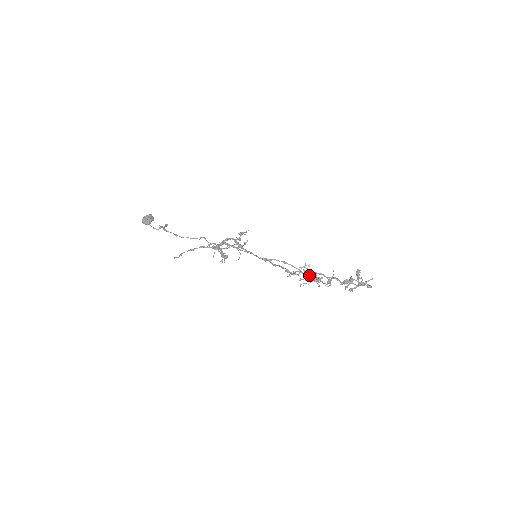
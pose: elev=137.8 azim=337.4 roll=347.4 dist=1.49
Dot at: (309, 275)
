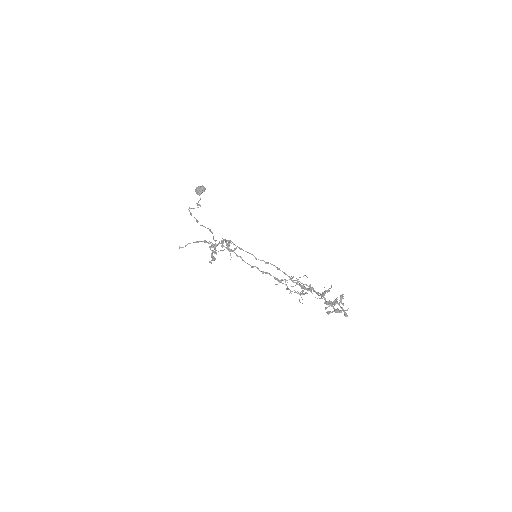
Dot at: (300, 285)
